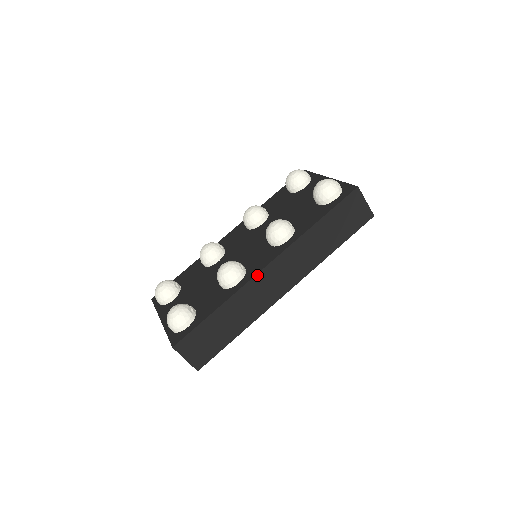
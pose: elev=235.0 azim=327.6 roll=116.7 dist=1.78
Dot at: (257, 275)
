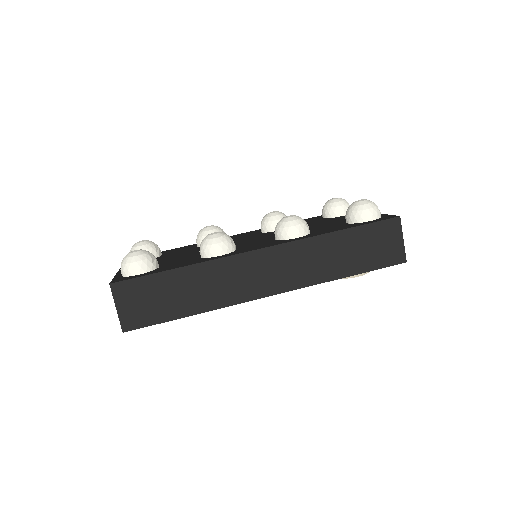
Dot at: (244, 254)
